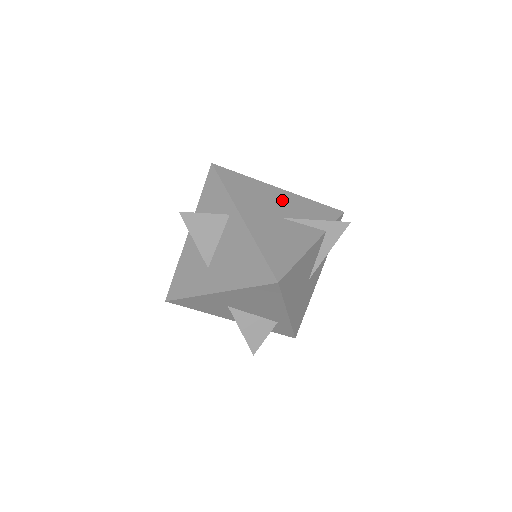
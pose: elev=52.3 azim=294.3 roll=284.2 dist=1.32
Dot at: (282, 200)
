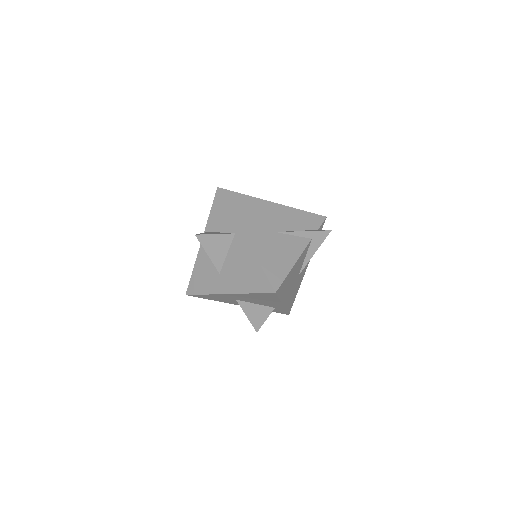
Dot at: (276, 214)
